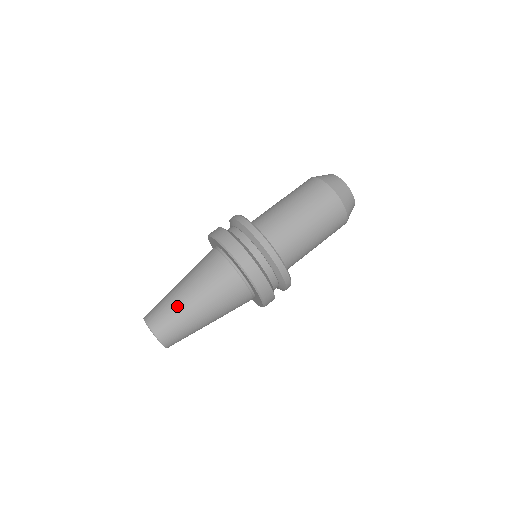
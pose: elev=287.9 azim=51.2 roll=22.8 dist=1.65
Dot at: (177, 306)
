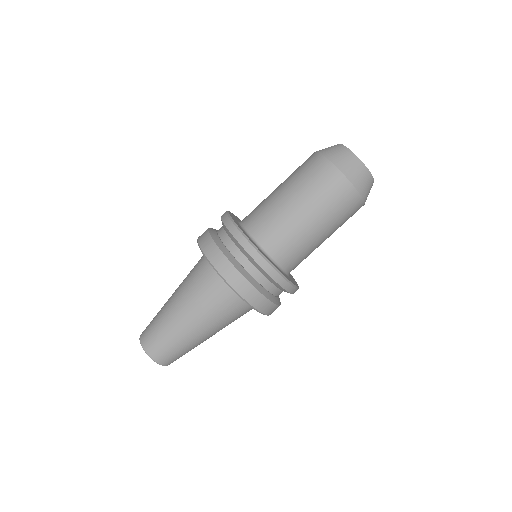
Dot at: (189, 345)
